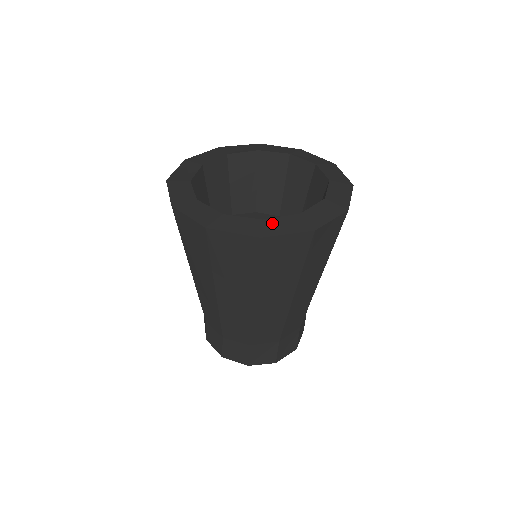
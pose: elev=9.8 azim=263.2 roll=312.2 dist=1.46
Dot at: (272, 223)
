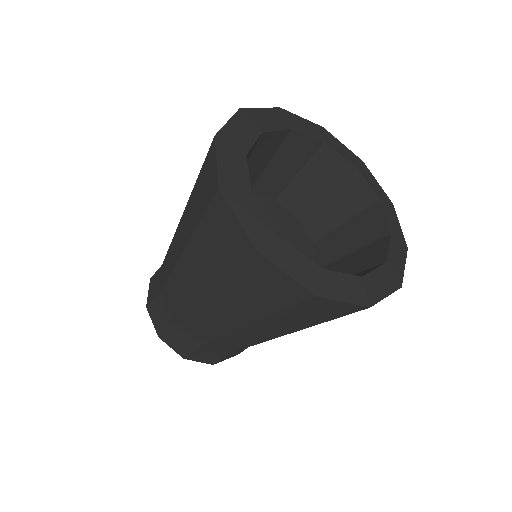
Dot at: (332, 279)
